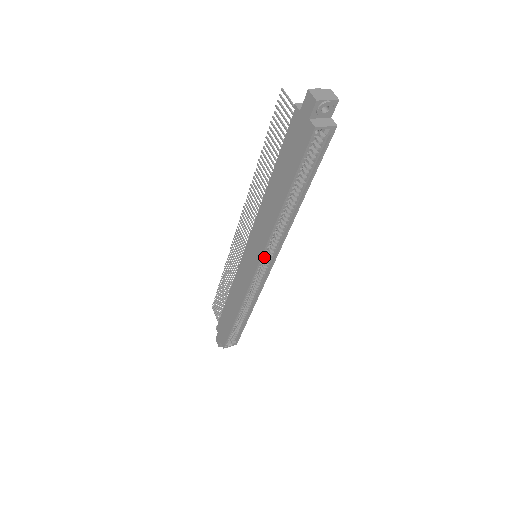
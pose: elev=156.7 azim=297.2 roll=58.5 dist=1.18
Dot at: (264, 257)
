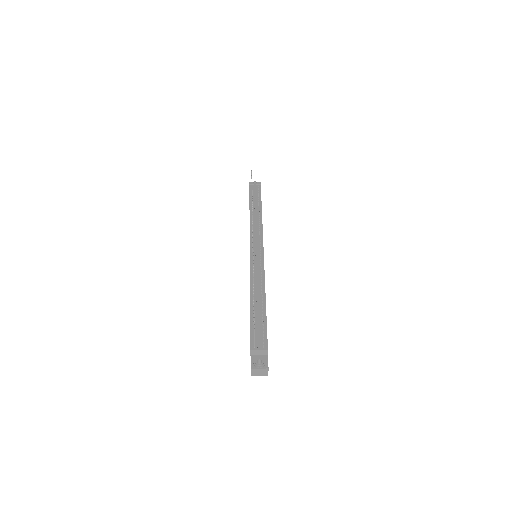
Dot at: occluded
